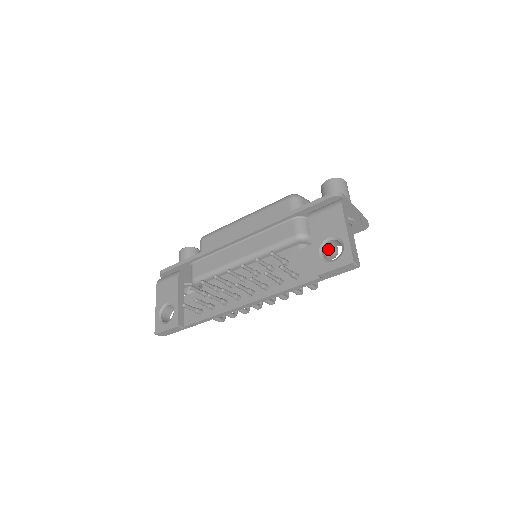
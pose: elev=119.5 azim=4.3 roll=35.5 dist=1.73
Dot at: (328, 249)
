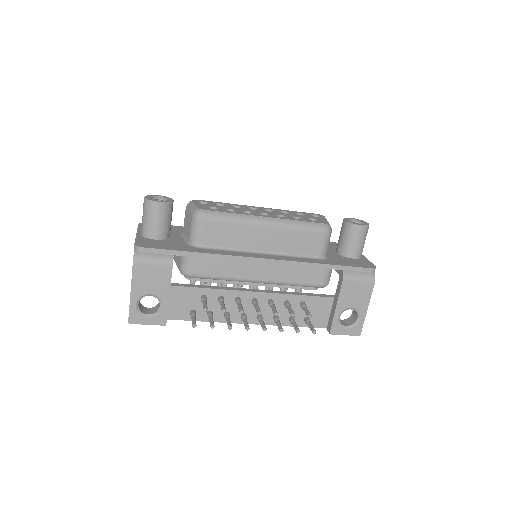
Dot at: occluded
